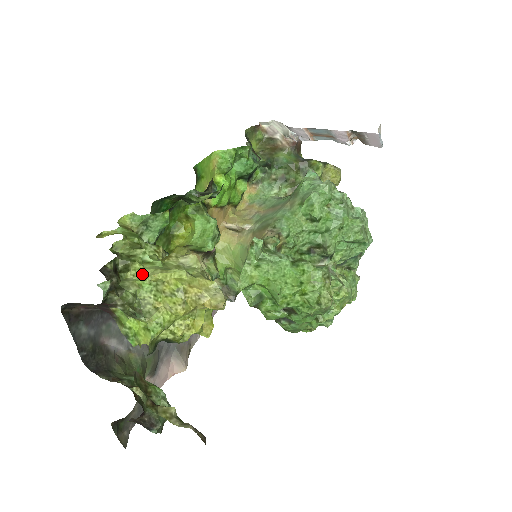
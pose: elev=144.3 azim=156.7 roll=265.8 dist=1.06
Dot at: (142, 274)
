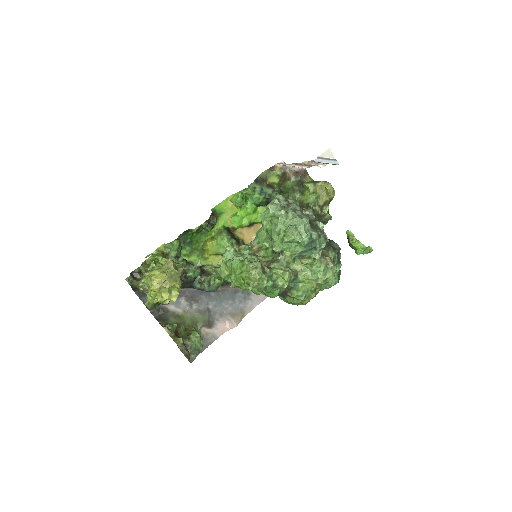
Dot at: occluded
